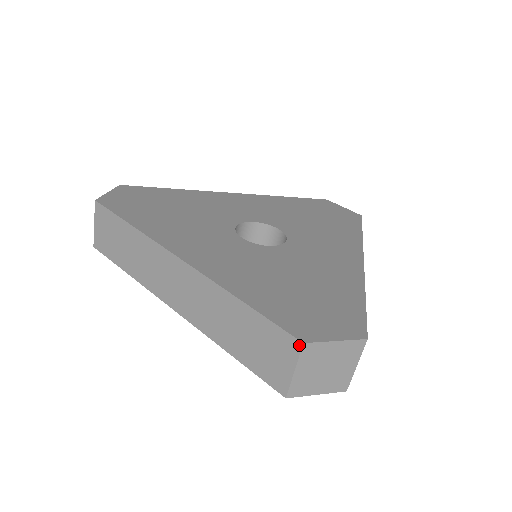
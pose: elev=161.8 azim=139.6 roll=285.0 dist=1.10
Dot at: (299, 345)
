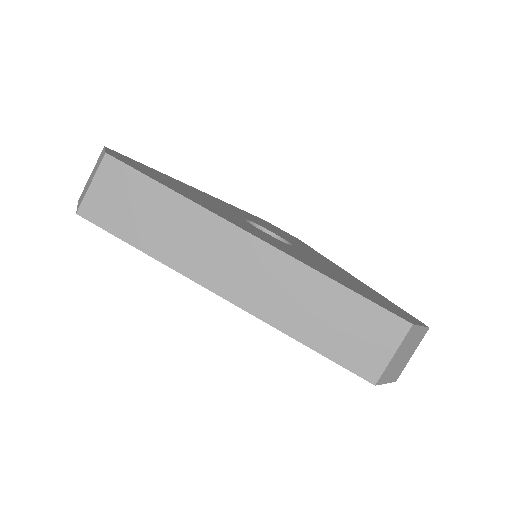
Dot at: (407, 327)
